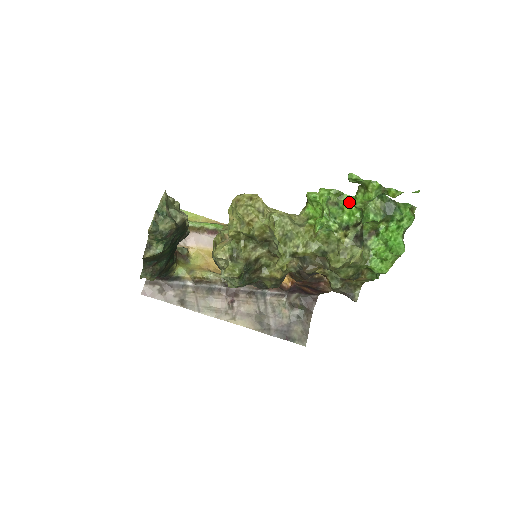
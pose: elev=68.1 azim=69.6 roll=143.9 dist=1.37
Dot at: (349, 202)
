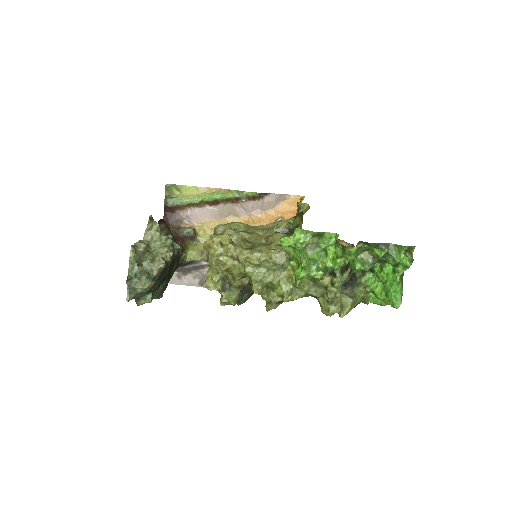
Dot at: (332, 241)
